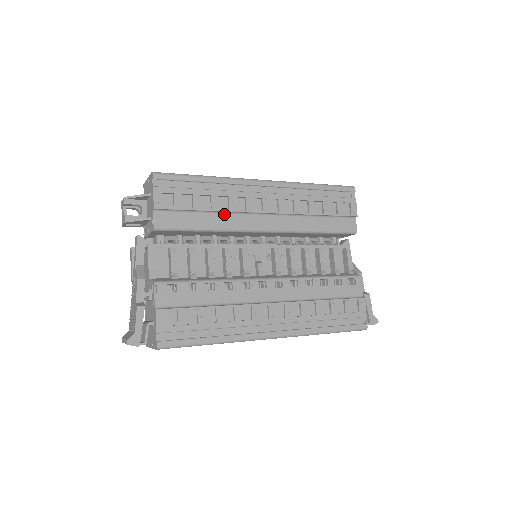
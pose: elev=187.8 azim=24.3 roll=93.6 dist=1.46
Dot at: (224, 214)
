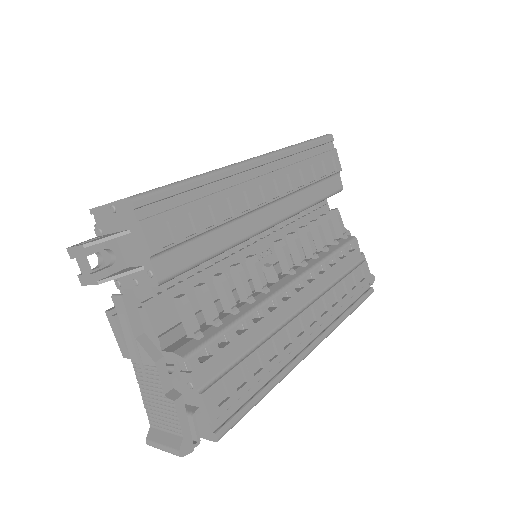
Dot at: (228, 223)
